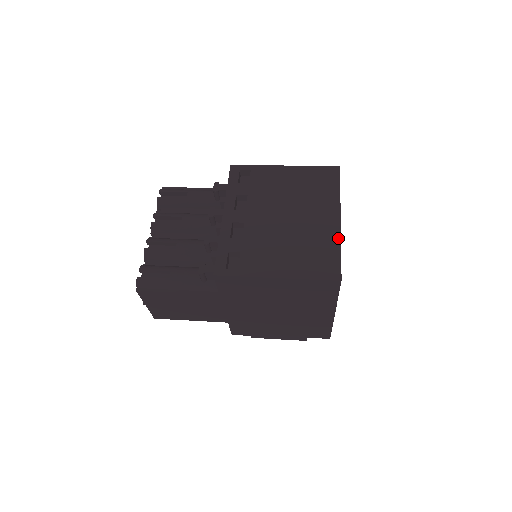
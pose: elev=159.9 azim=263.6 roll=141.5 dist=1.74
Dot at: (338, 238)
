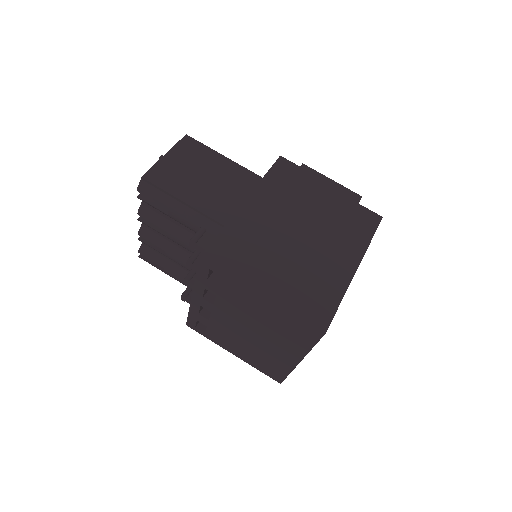
Dot at: (290, 369)
